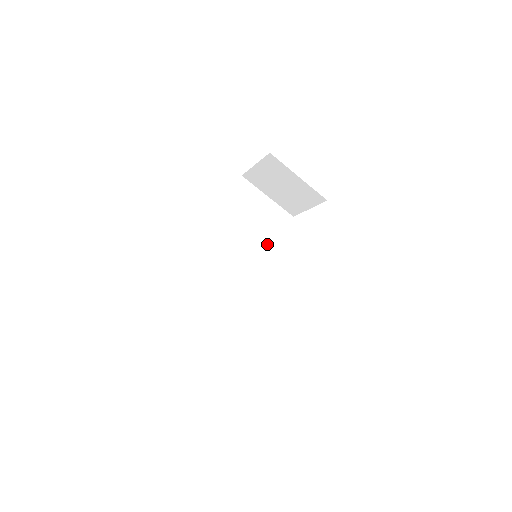
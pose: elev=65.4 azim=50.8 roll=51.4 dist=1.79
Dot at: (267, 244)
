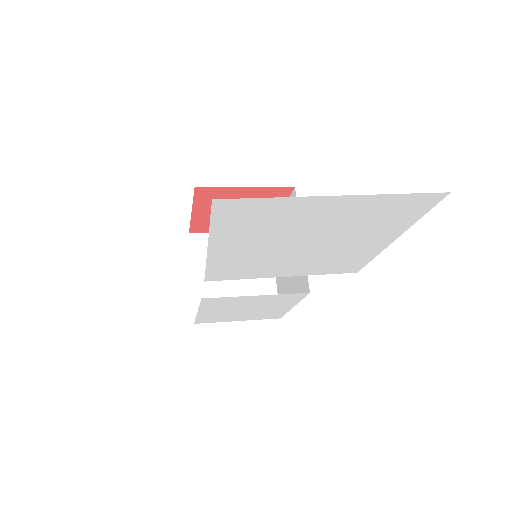
Dot at: occluded
